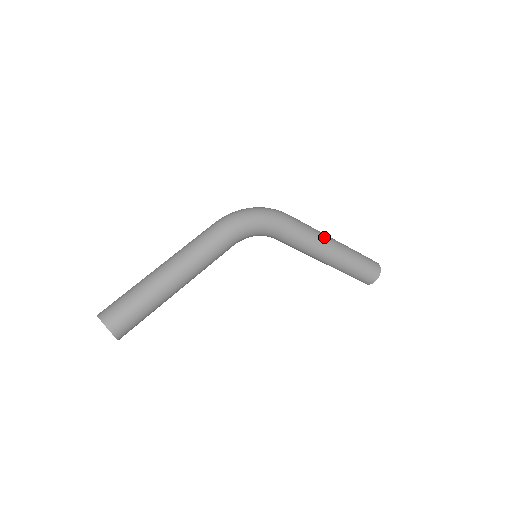
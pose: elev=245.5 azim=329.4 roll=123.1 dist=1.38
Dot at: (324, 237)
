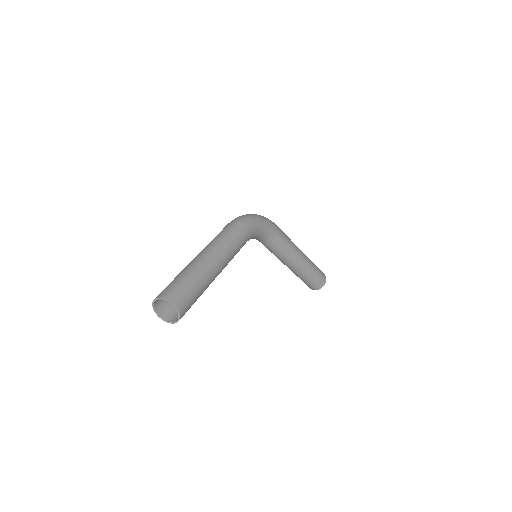
Dot at: (295, 245)
